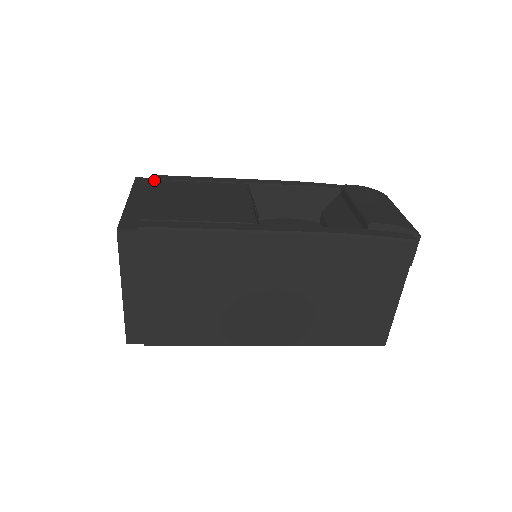
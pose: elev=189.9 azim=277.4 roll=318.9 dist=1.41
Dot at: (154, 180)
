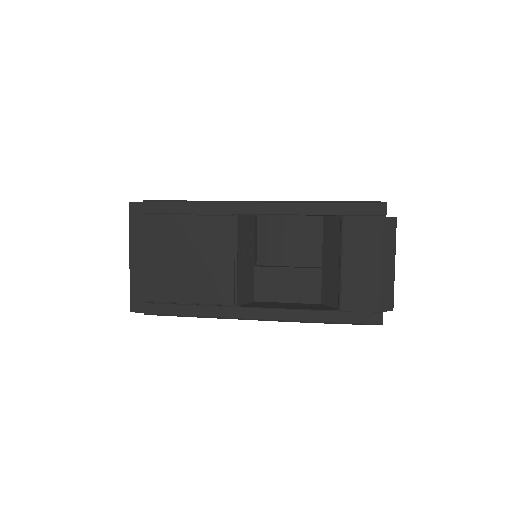
Dot at: (146, 217)
